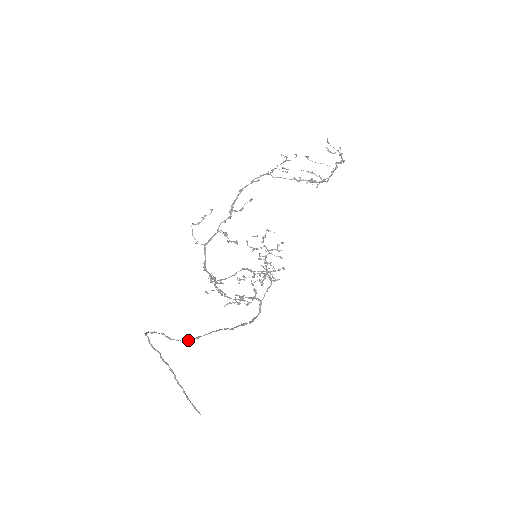
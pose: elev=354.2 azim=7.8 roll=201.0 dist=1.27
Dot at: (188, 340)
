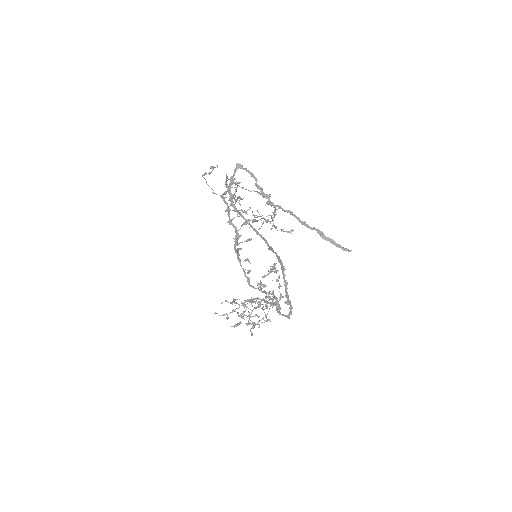
Dot at: (264, 239)
